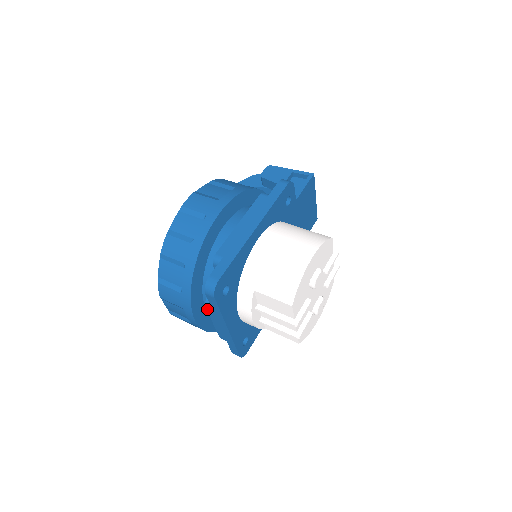
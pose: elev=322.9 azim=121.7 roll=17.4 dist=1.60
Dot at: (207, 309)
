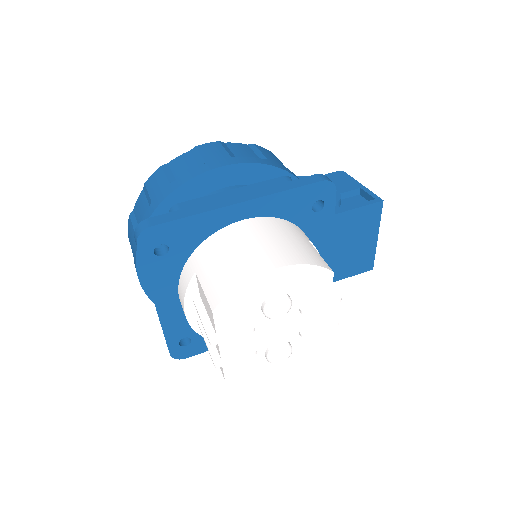
Dot at: occluded
